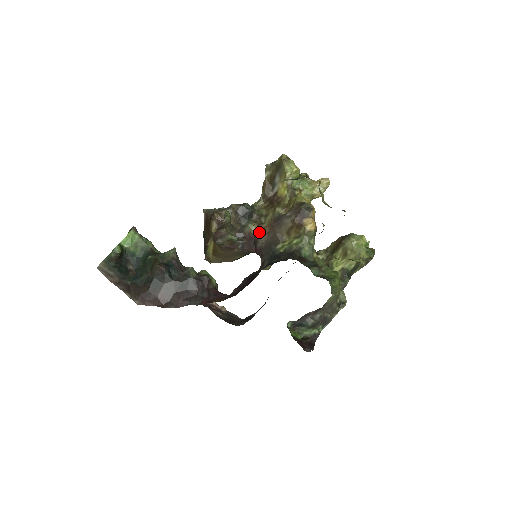
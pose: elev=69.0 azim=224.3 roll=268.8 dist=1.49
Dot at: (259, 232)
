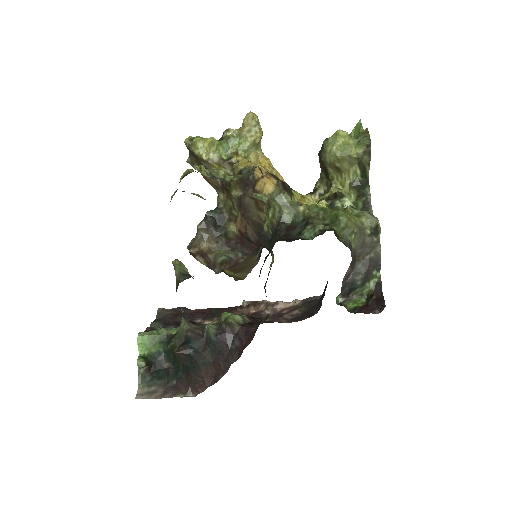
Dot at: (240, 229)
